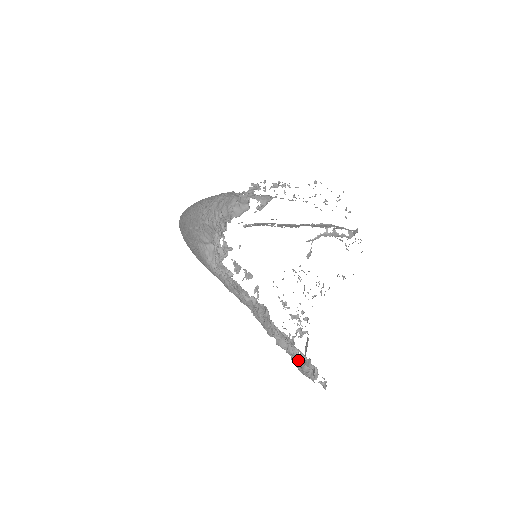
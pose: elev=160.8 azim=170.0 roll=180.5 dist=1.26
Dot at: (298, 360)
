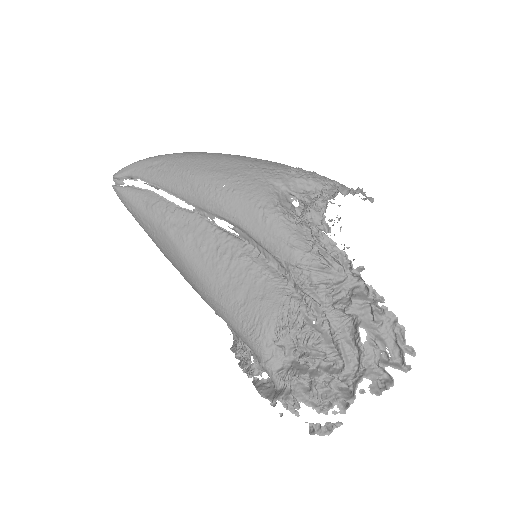
Dot at: (367, 362)
